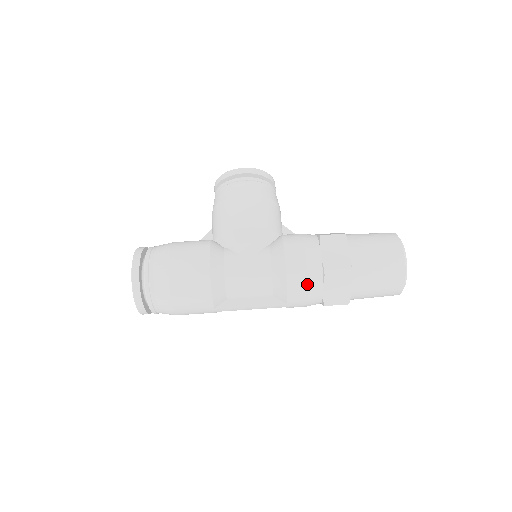
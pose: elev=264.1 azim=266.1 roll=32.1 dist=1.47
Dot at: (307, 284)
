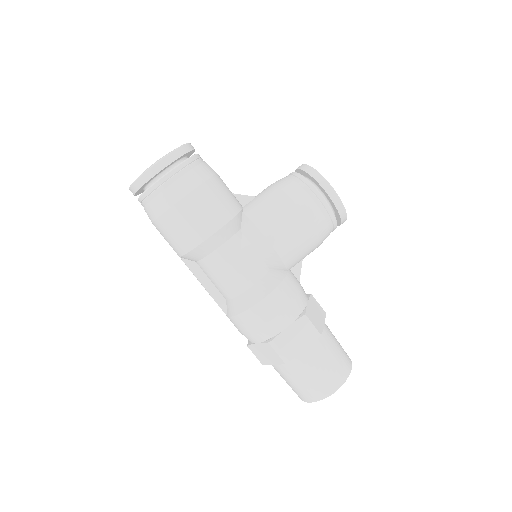
Dot at: (252, 330)
